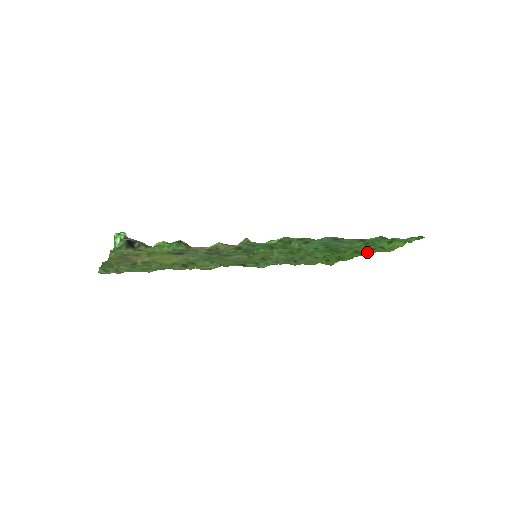
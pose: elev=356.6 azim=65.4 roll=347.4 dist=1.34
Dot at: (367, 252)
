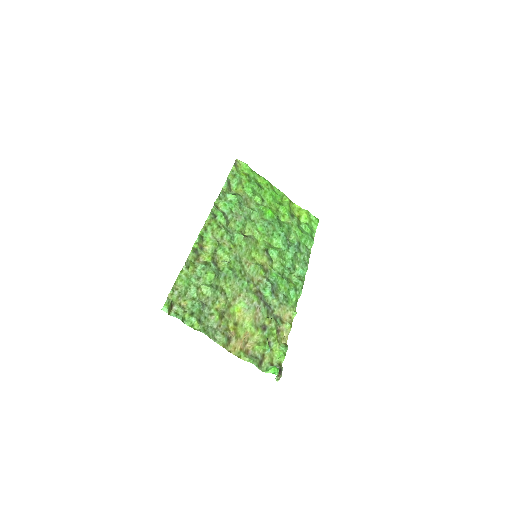
Dot at: (284, 203)
